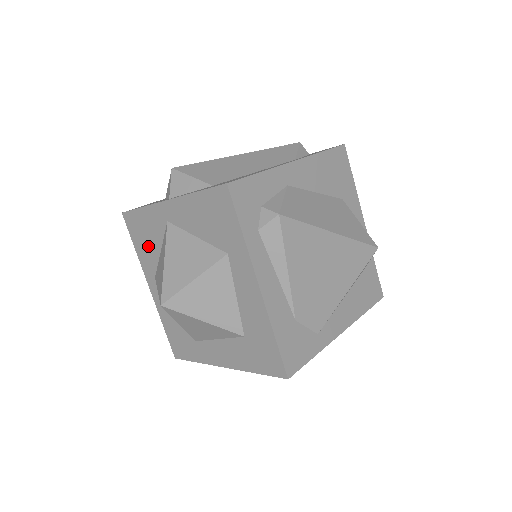
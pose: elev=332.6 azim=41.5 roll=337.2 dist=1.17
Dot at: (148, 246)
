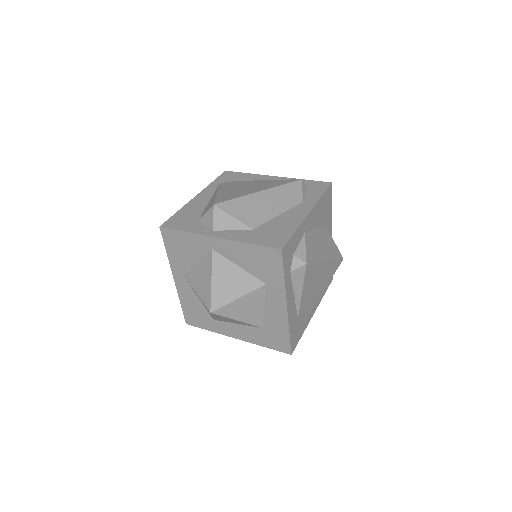
Dot at: (183, 256)
